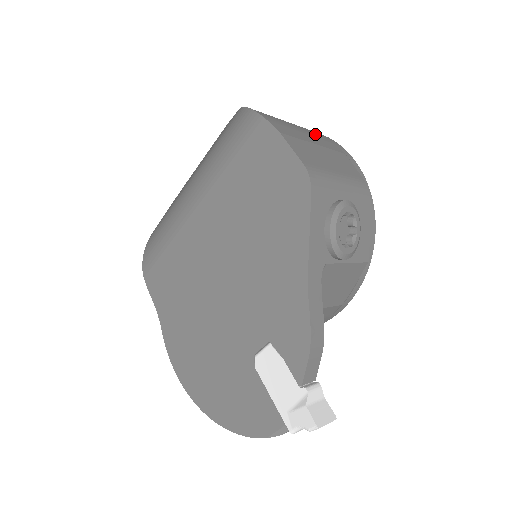
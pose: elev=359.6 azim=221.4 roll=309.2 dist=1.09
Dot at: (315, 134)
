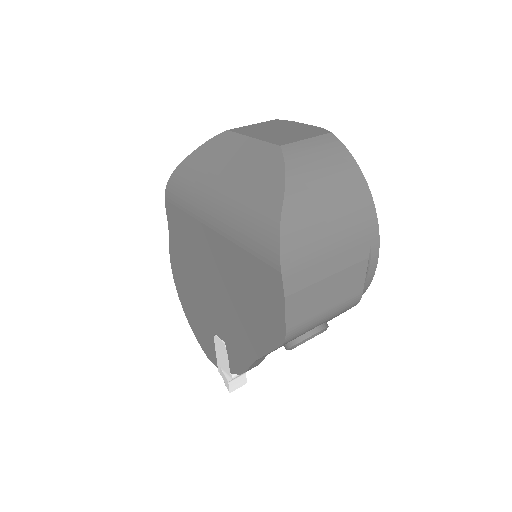
Dot at: (351, 237)
